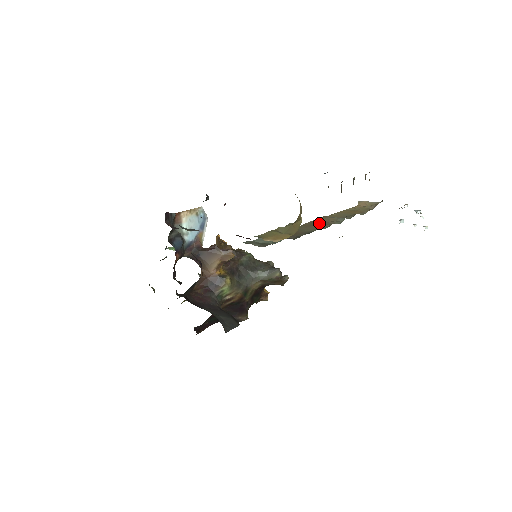
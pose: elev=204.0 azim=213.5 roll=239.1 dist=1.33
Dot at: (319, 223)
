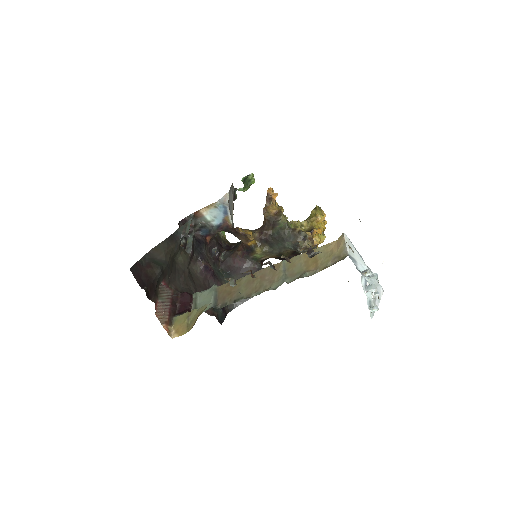
Dot at: (262, 279)
